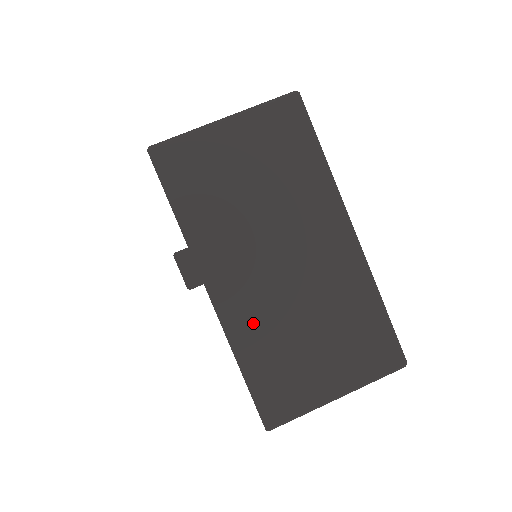
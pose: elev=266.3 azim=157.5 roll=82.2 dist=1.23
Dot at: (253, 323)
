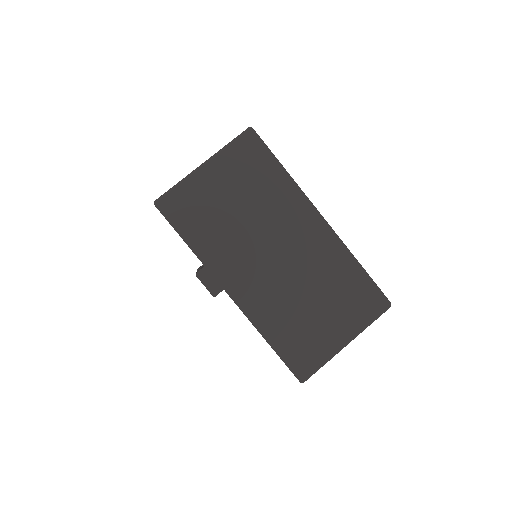
Dot at: (268, 307)
